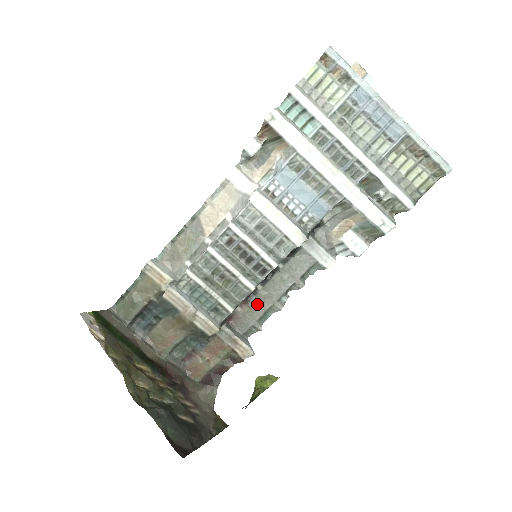
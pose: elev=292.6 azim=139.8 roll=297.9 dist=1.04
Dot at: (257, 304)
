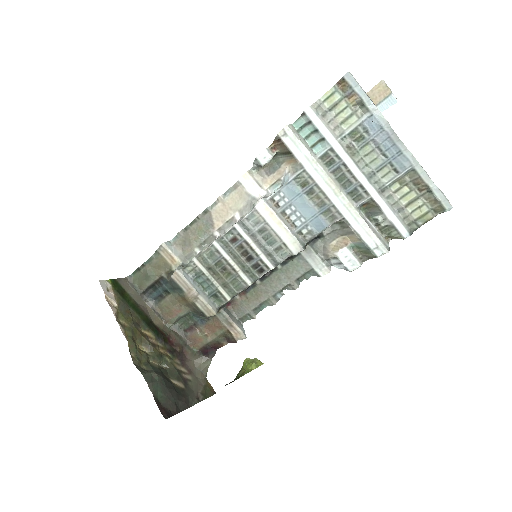
Dot at: (254, 296)
